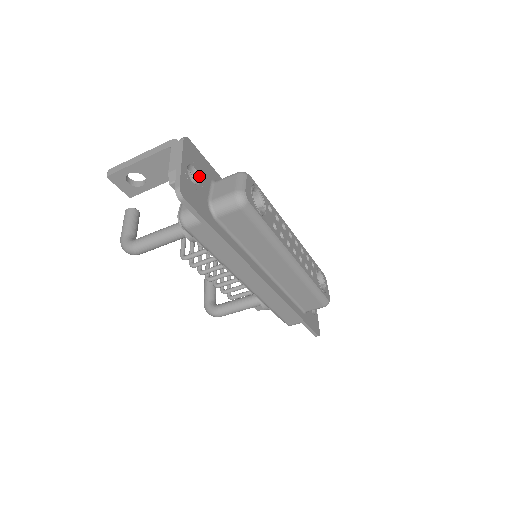
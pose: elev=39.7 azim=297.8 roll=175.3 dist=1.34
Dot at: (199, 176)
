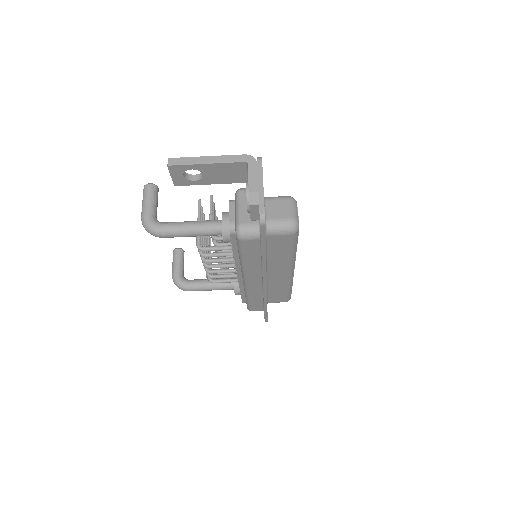
Dot at: occluded
